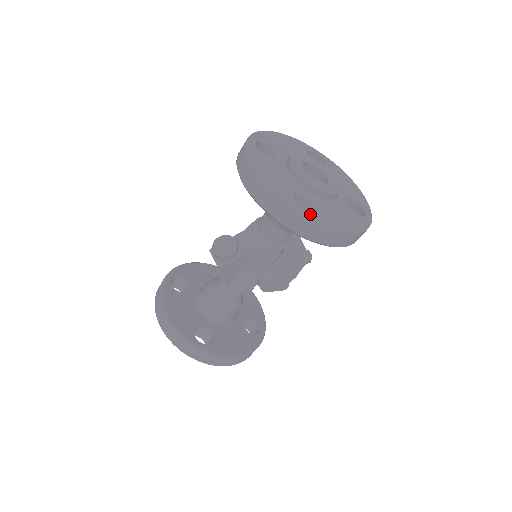
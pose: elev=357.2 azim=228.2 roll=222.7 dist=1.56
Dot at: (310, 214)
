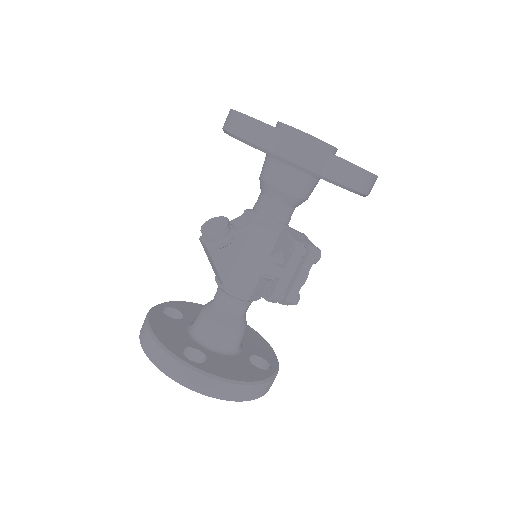
Dot at: occluded
